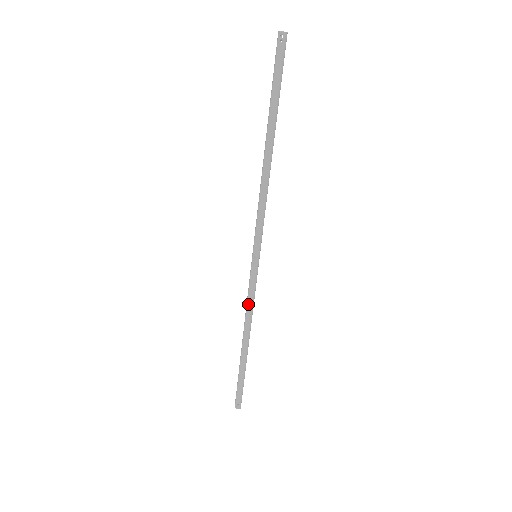
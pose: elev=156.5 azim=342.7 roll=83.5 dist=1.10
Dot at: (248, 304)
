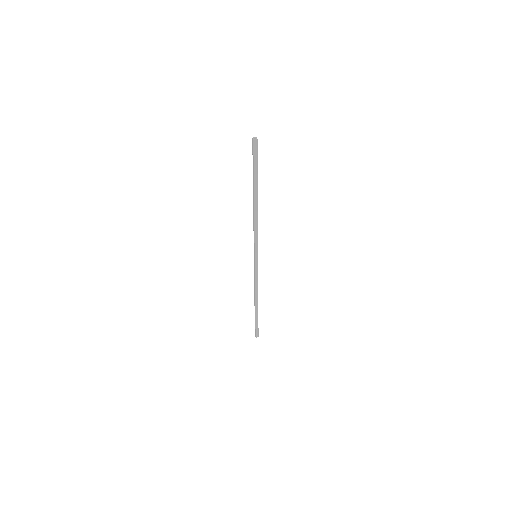
Dot at: (254, 281)
